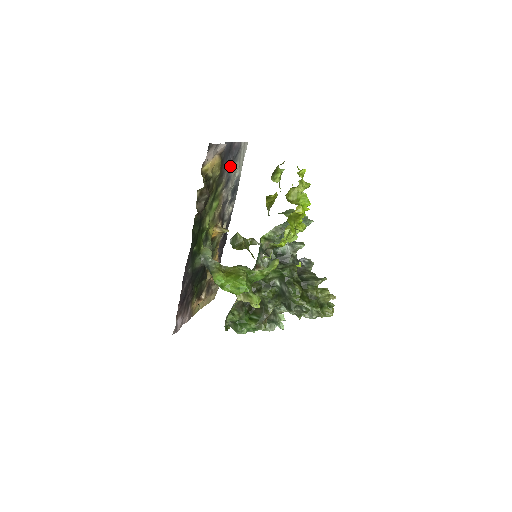
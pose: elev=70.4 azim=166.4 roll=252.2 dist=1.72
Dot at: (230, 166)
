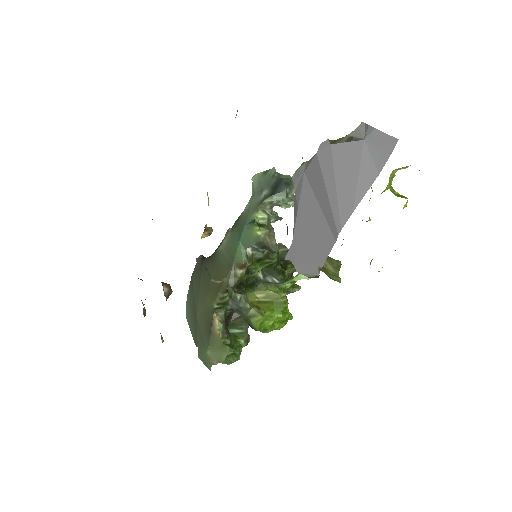
Dot at: occluded
